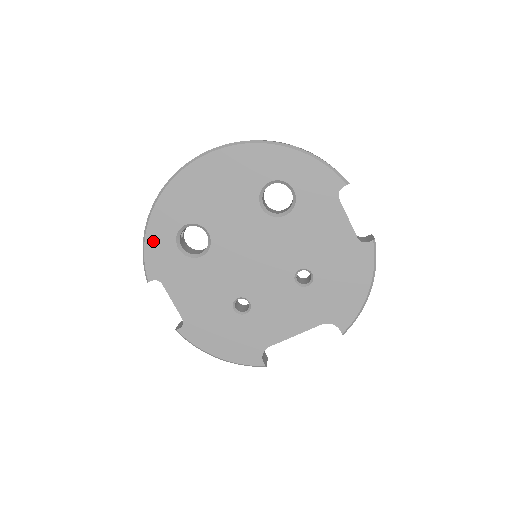
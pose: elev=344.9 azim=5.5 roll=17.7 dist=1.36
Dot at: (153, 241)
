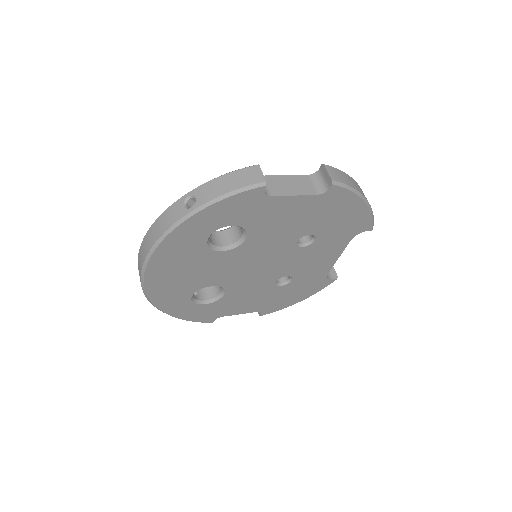
Dot at: (186, 315)
